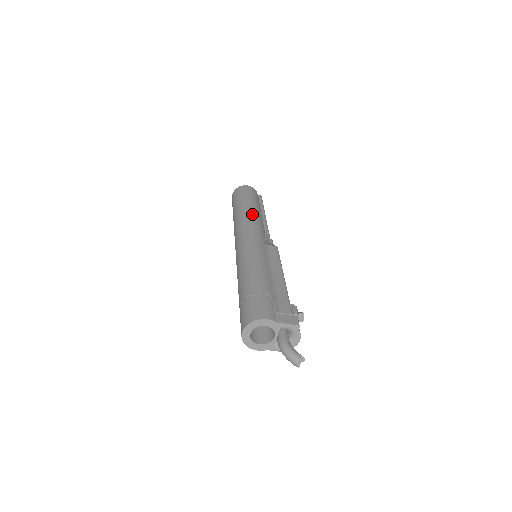
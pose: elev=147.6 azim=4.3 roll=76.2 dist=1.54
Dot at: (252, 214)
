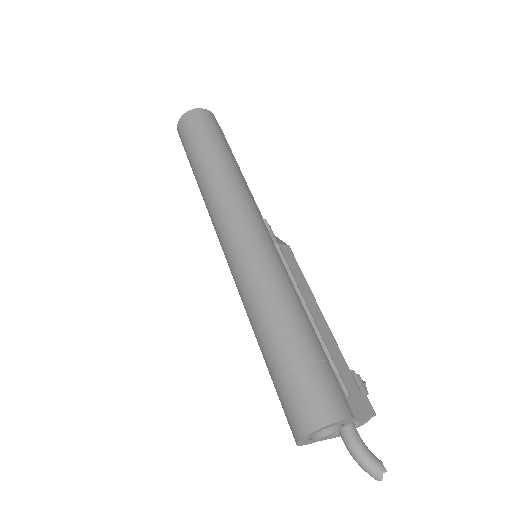
Dot at: (237, 176)
